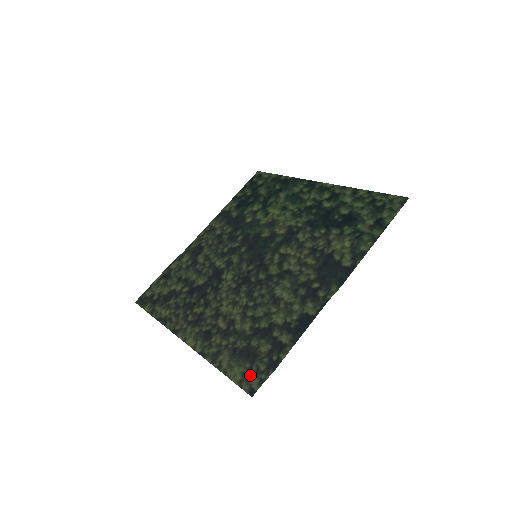
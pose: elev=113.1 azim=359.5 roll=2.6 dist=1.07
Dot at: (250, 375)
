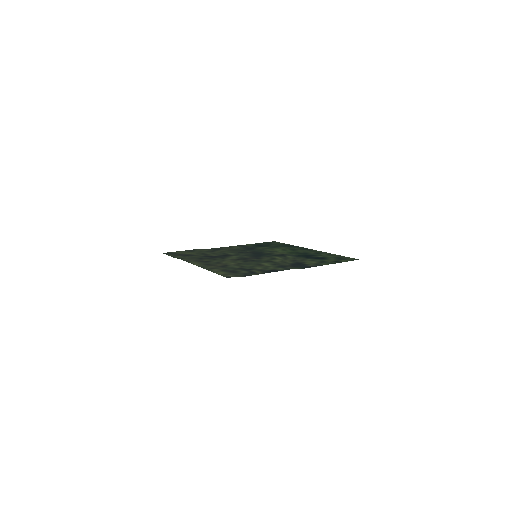
Dot at: (230, 274)
